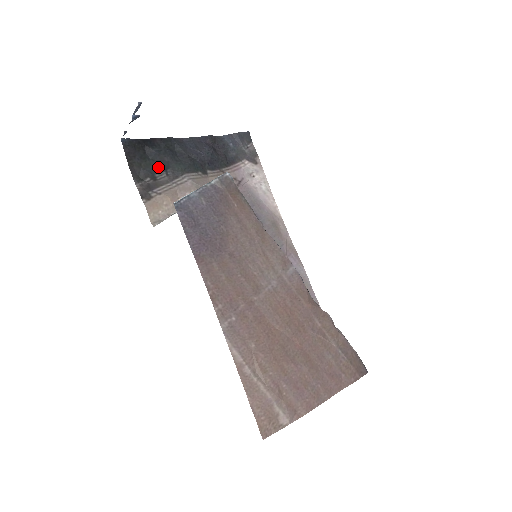
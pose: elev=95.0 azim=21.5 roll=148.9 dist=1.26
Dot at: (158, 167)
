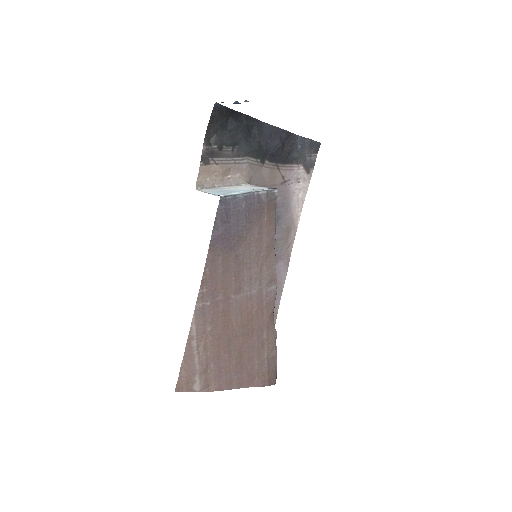
Dot at: (229, 140)
